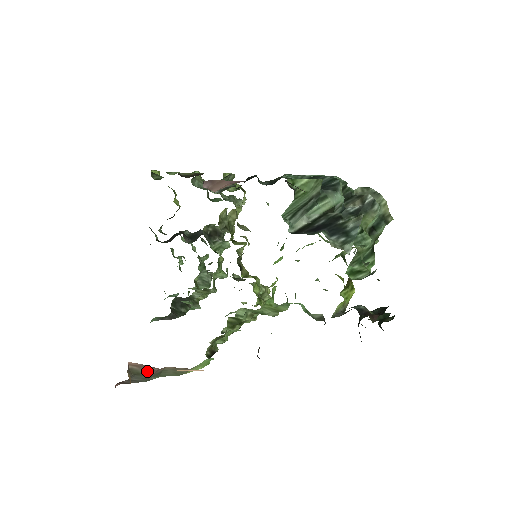
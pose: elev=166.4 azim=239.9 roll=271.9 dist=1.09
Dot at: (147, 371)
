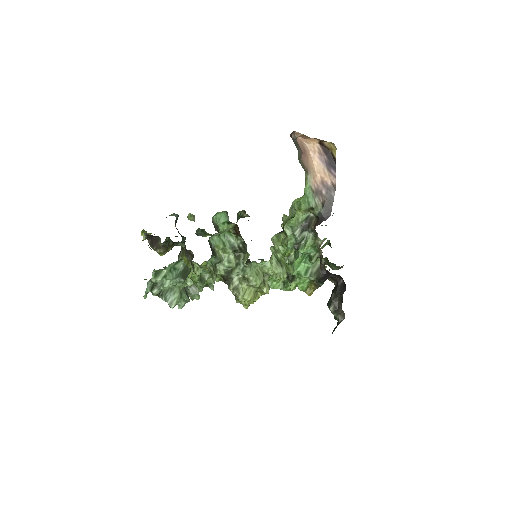
Dot at: (299, 147)
